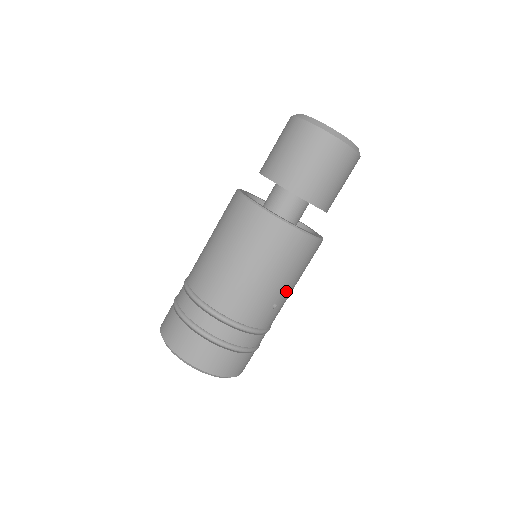
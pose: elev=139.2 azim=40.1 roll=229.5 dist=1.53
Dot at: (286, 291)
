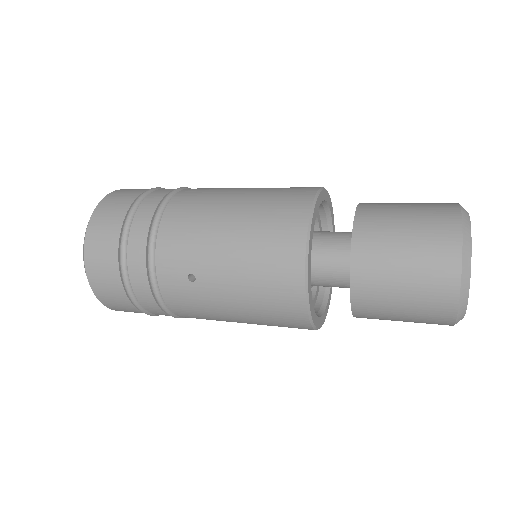
Dot at: (217, 285)
